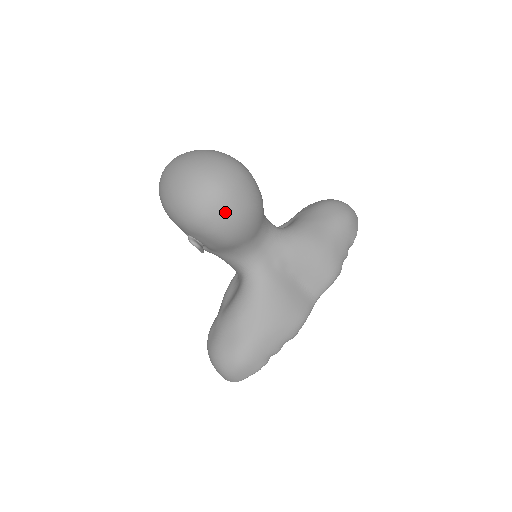
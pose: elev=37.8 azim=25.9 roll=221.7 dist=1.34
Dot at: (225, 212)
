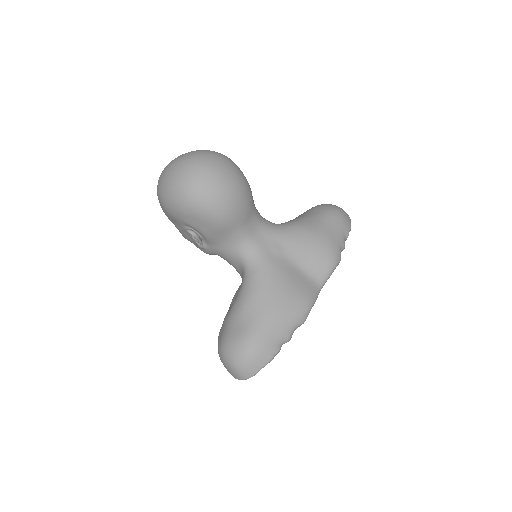
Dot at: (214, 187)
